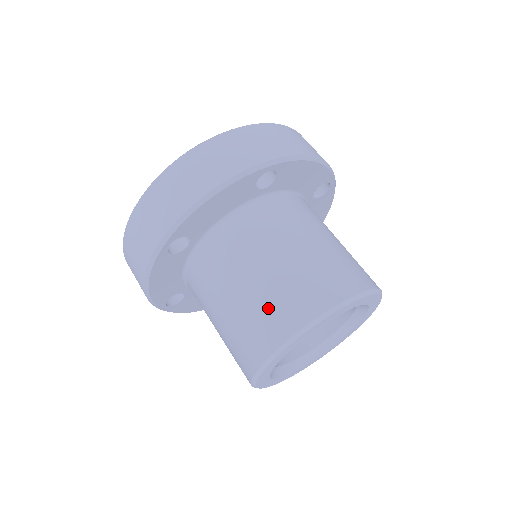
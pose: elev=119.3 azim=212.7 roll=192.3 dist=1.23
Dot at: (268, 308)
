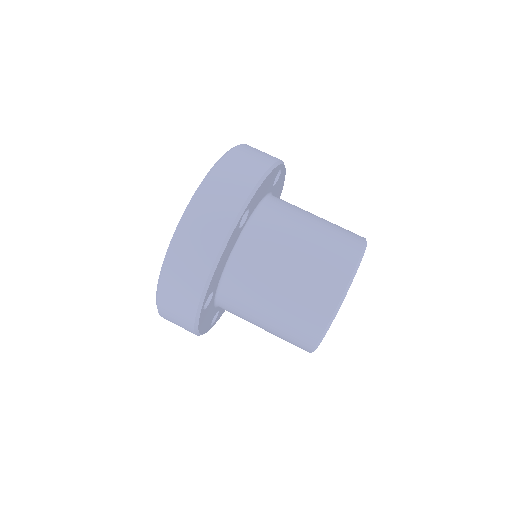
Dot at: (332, 248)
